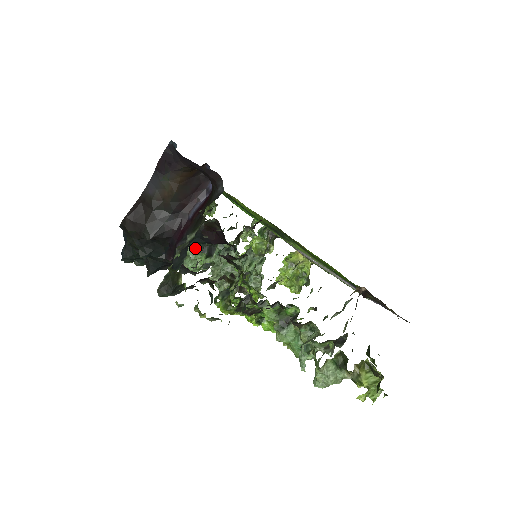
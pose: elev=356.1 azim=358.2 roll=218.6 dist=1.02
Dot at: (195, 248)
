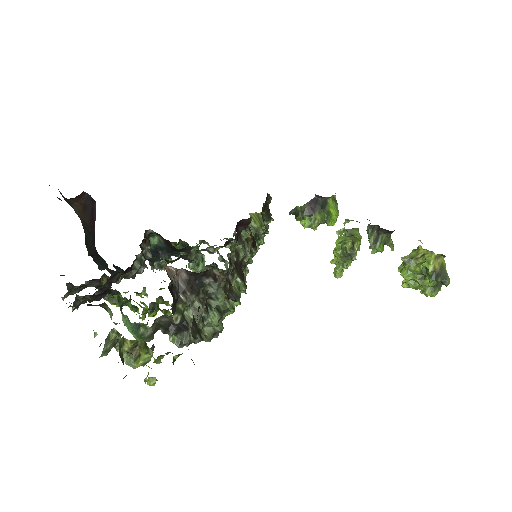
Dot at: occluded
